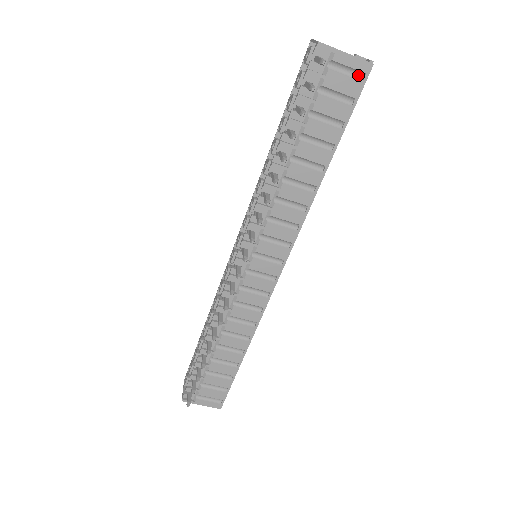
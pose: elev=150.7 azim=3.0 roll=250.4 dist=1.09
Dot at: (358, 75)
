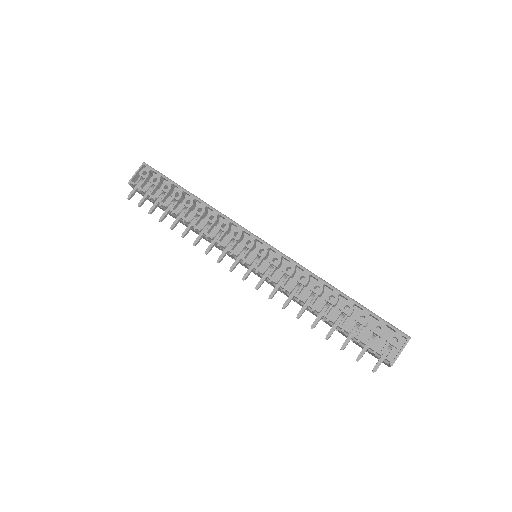
Dot at: occluded
